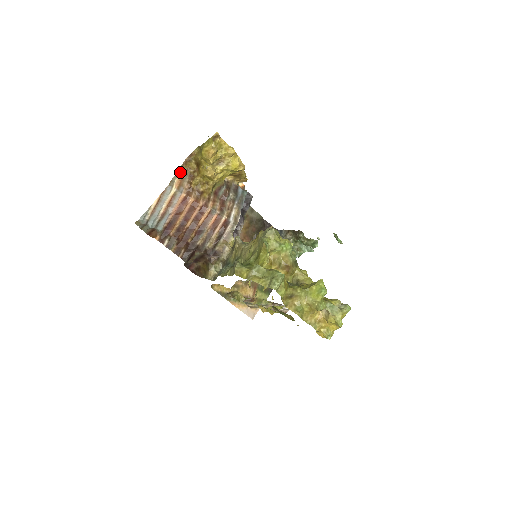
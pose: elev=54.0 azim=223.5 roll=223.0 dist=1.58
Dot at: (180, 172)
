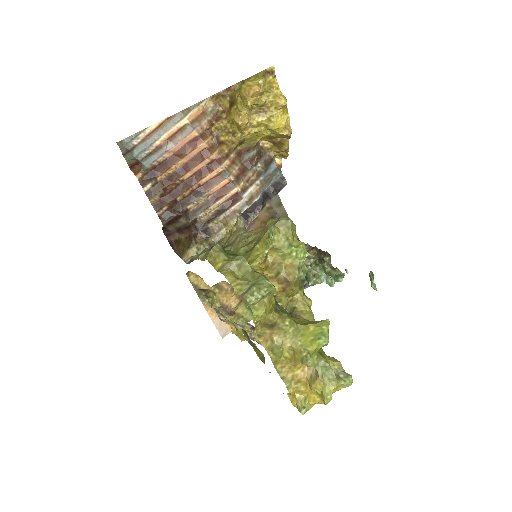
Dot at: (205, 104)
